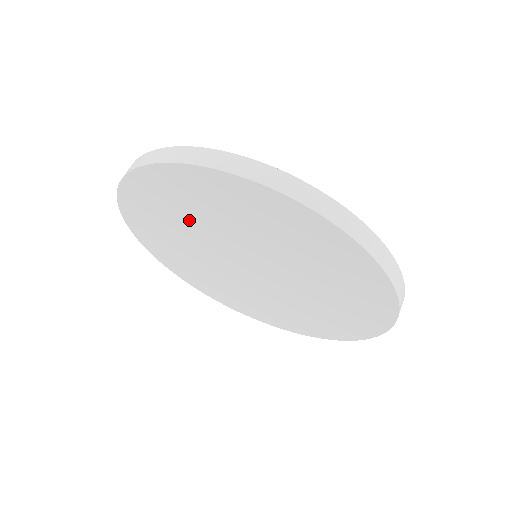
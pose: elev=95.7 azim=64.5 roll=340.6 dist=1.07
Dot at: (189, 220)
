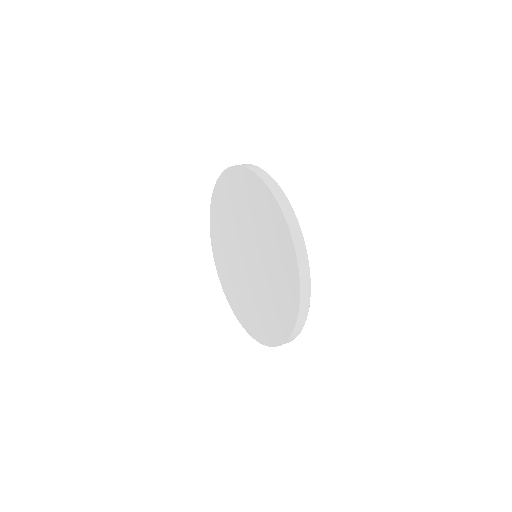
Dot at: (249, 212)
